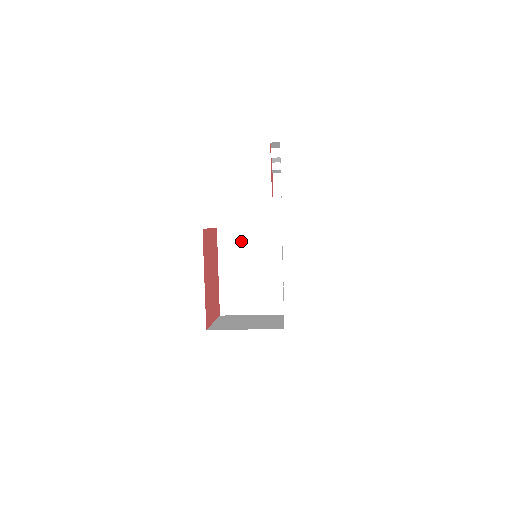
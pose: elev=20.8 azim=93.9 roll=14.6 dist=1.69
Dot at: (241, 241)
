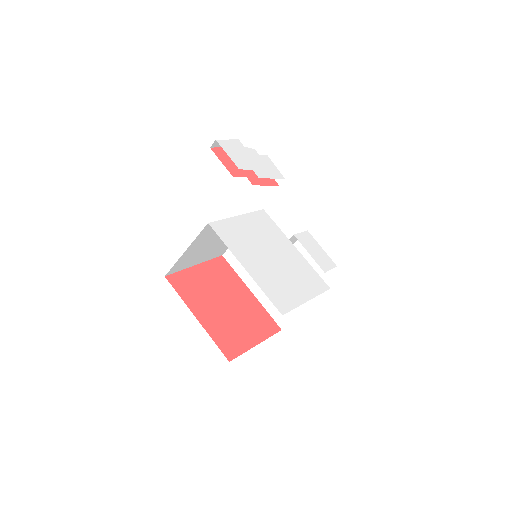
Dot at: occluded
